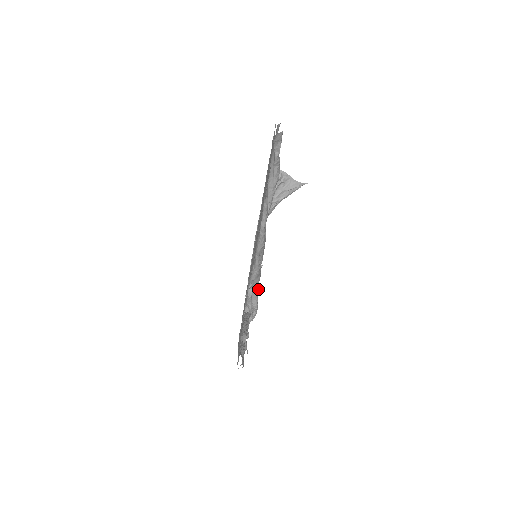
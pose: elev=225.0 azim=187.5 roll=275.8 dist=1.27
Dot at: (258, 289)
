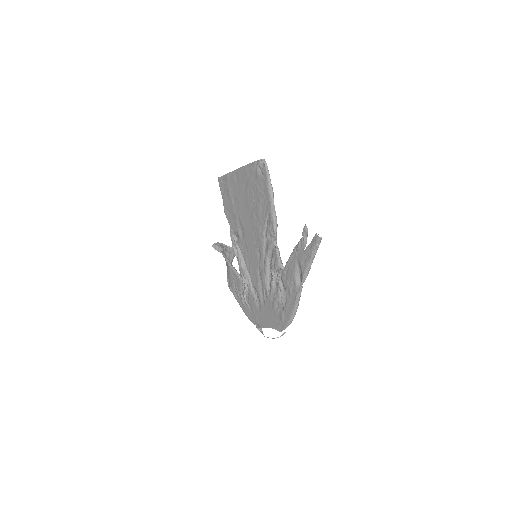
Dot at: occluded
